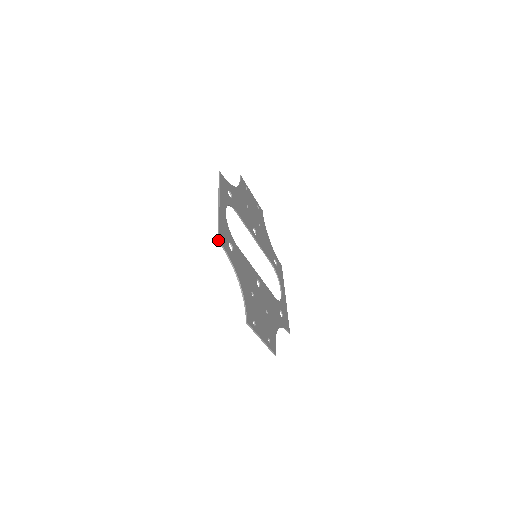
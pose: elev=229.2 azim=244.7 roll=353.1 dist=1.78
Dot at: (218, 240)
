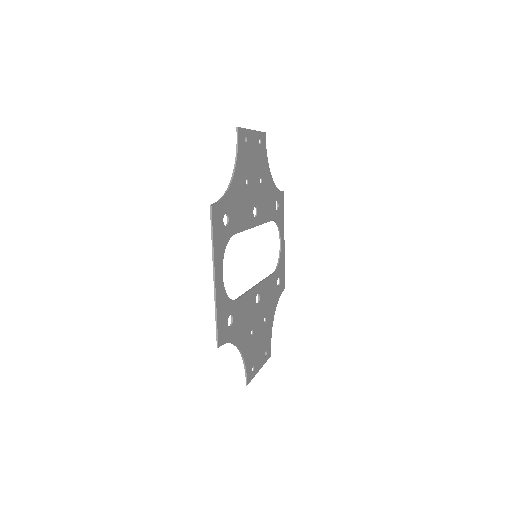
Dot at: (217, 346)
